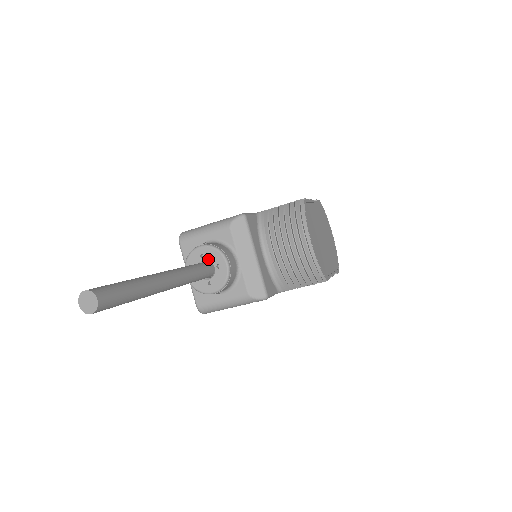
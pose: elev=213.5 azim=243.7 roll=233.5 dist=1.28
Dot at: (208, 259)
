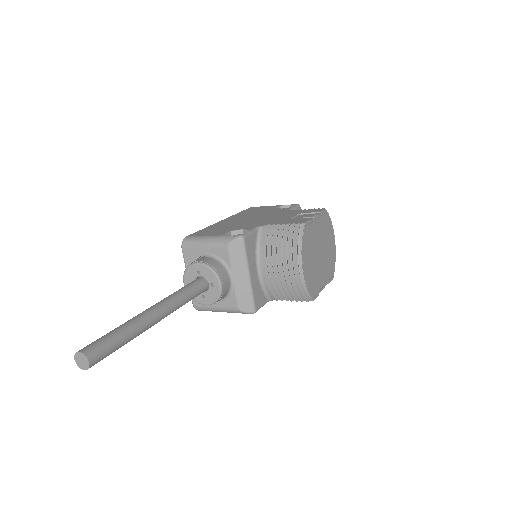
Dot at: (204, 276)
